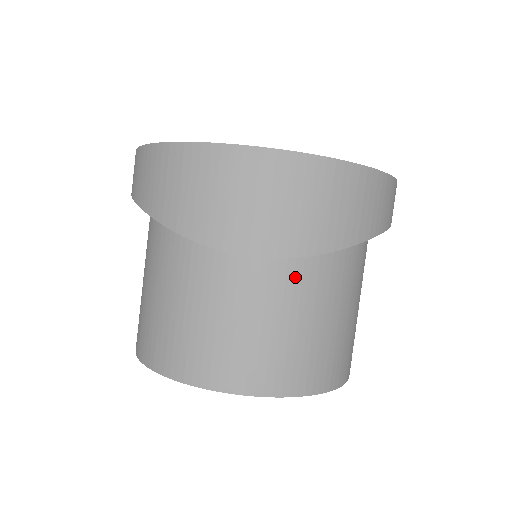
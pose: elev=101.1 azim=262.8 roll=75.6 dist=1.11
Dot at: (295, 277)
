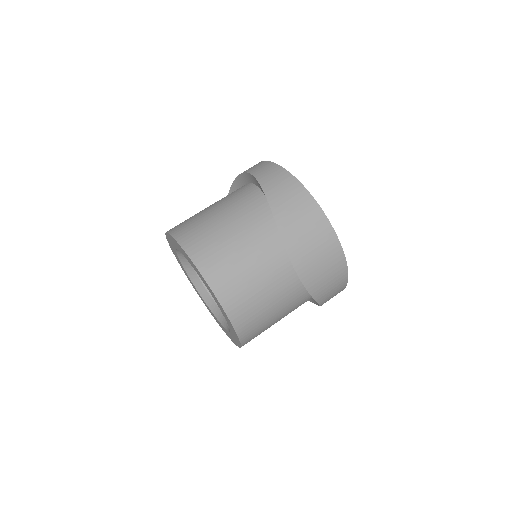
Dot at: (289, 290)
